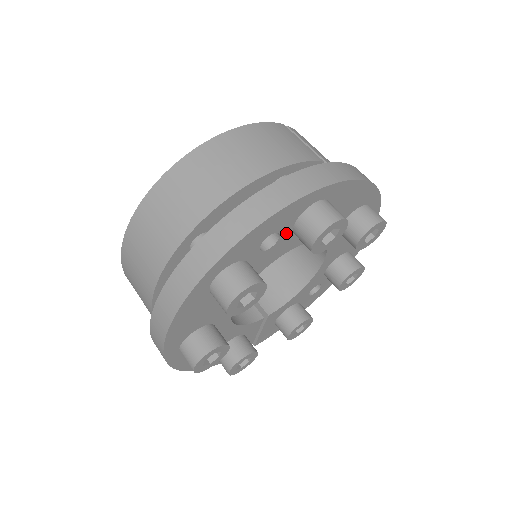
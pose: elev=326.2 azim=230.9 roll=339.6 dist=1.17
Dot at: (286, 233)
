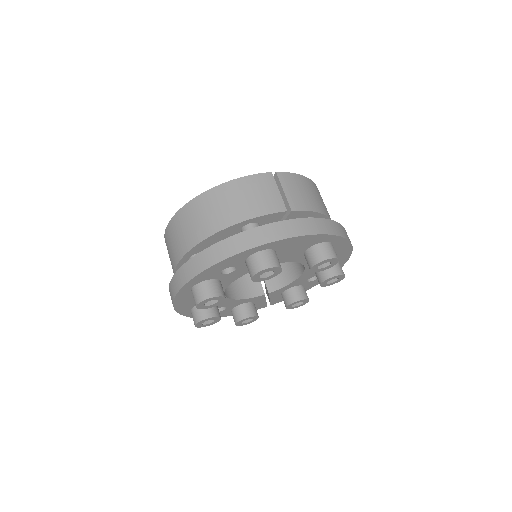
Dot at: (241, 265)
